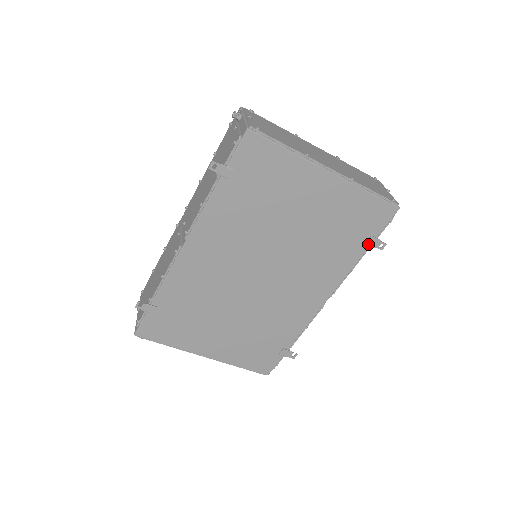
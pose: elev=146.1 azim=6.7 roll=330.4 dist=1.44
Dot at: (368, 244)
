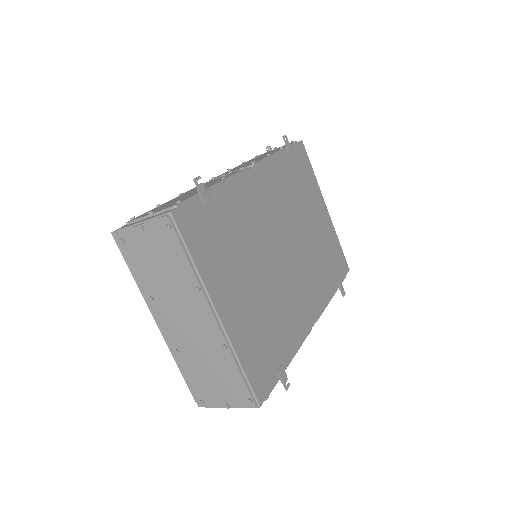
Dot at: (338, 284)
